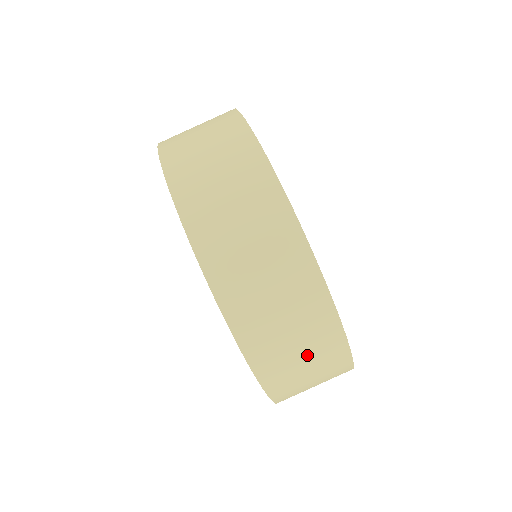
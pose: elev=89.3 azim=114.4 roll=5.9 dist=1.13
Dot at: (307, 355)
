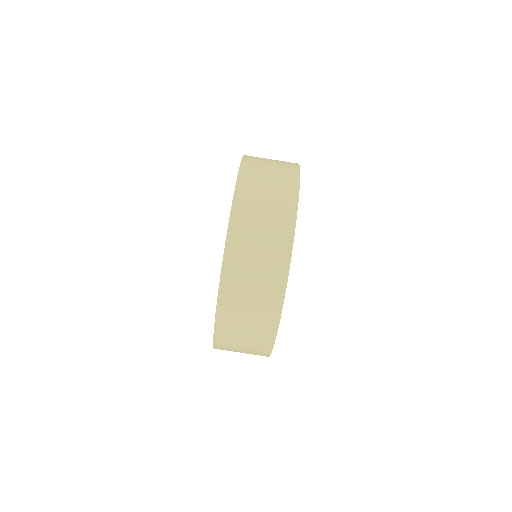
Dot at: (259, 275)
